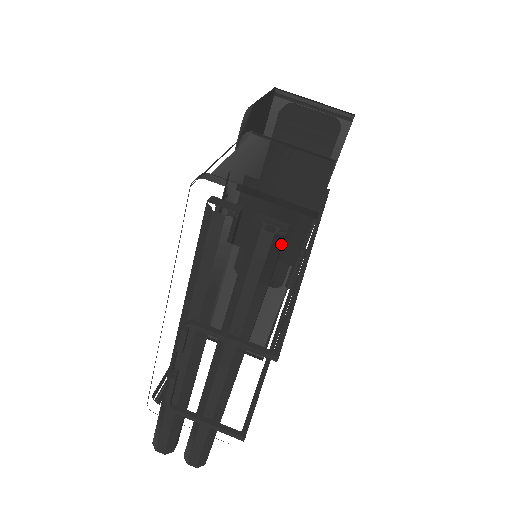
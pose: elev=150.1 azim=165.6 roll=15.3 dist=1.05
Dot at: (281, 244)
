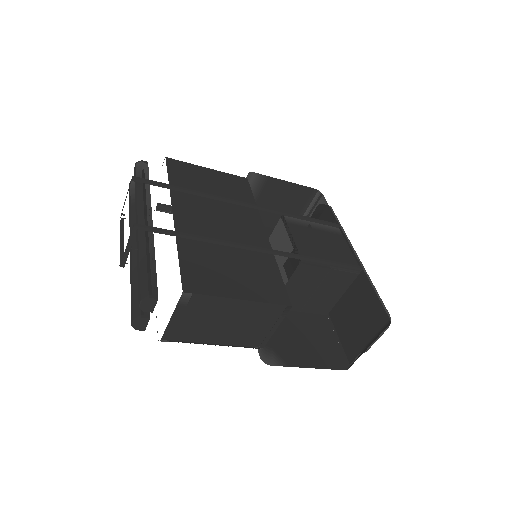
Dot at: (141, 164)
